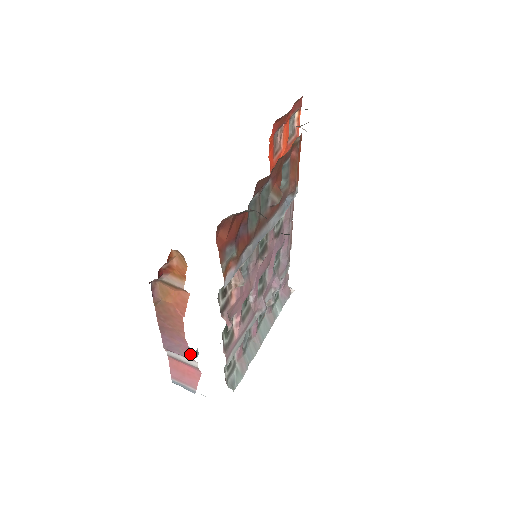
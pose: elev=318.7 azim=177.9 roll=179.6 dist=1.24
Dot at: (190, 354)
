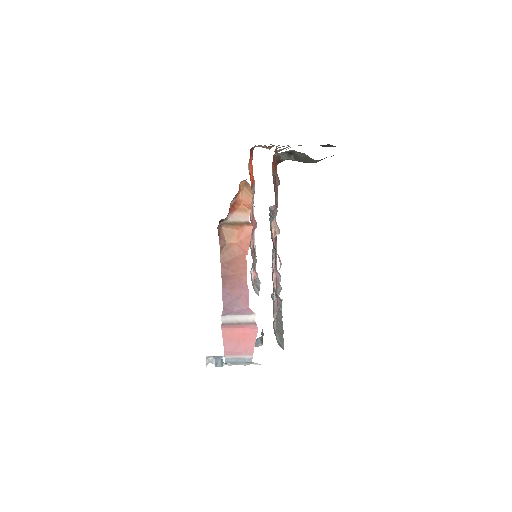
Dot at: (217, 364)
